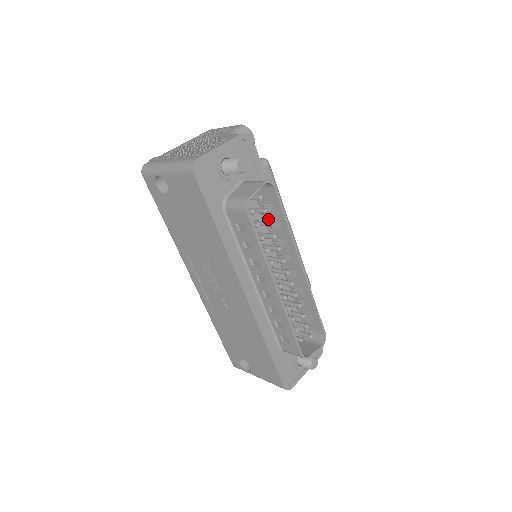
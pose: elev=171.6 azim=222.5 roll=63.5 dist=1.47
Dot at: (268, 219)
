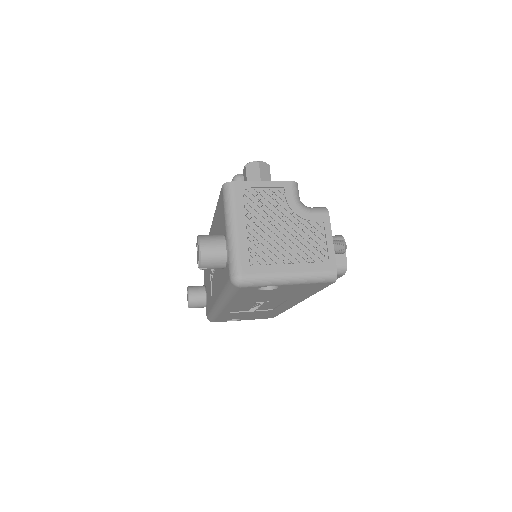
Dot at: occluded
